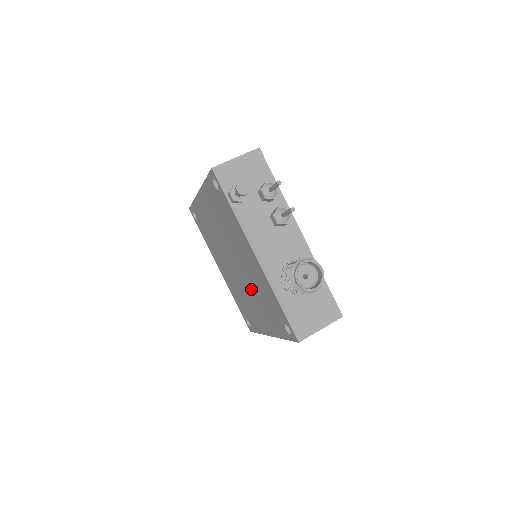
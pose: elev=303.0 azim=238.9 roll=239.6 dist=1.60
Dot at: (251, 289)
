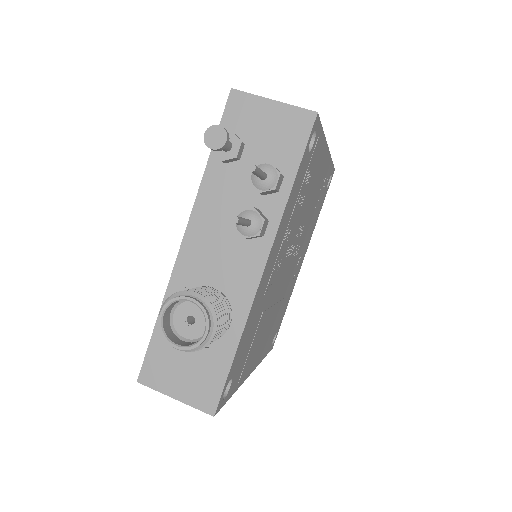
Dot at: occluded
